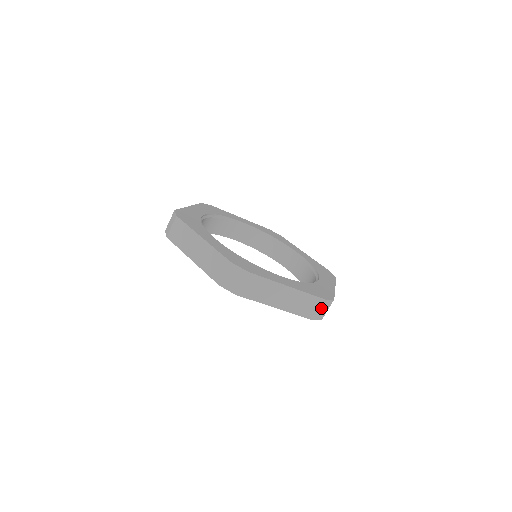
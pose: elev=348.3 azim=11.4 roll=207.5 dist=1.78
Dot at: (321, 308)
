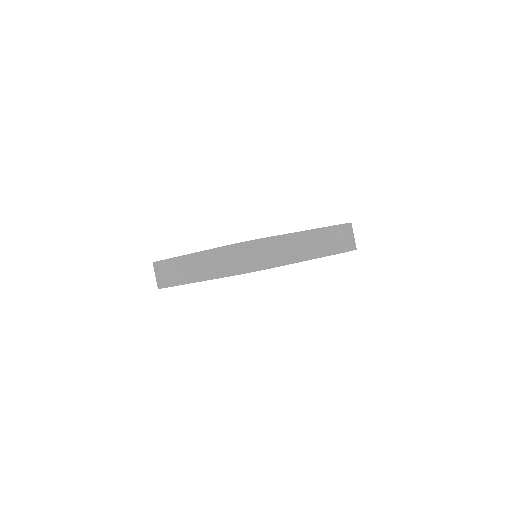
Dot at: (240, 256)
